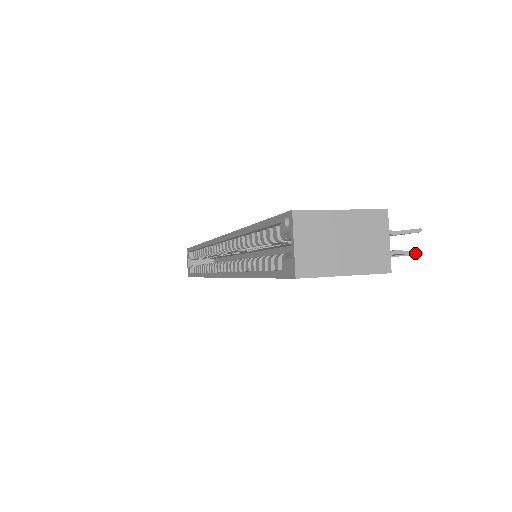
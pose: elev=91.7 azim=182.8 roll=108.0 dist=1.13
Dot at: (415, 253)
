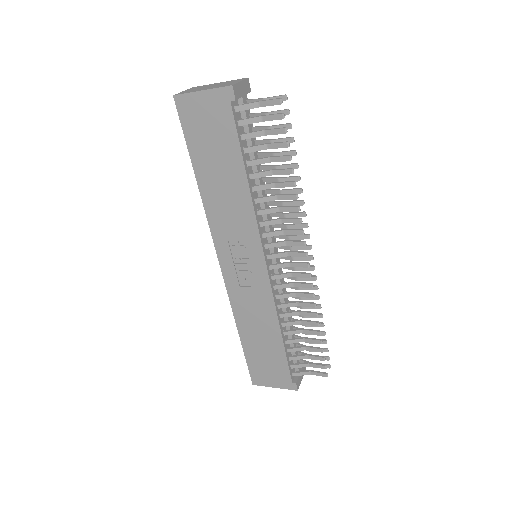
Dot at: (275, 99)
